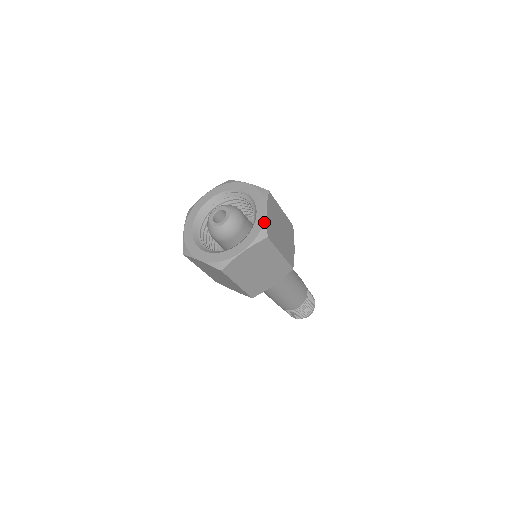
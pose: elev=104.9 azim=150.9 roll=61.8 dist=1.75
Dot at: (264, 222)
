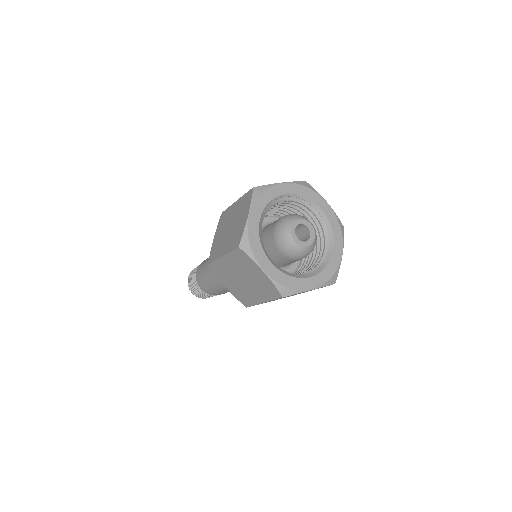
Dot at: (336, 215)
